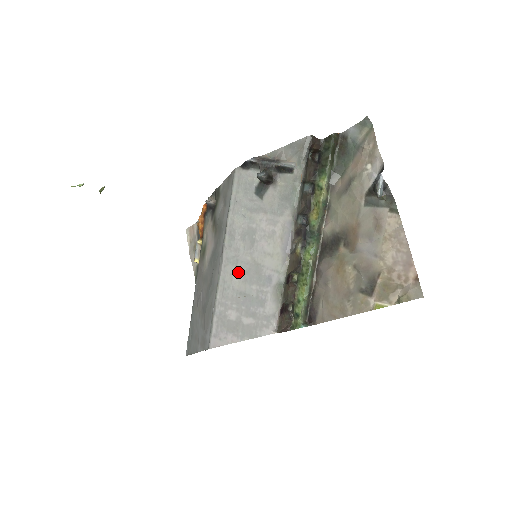
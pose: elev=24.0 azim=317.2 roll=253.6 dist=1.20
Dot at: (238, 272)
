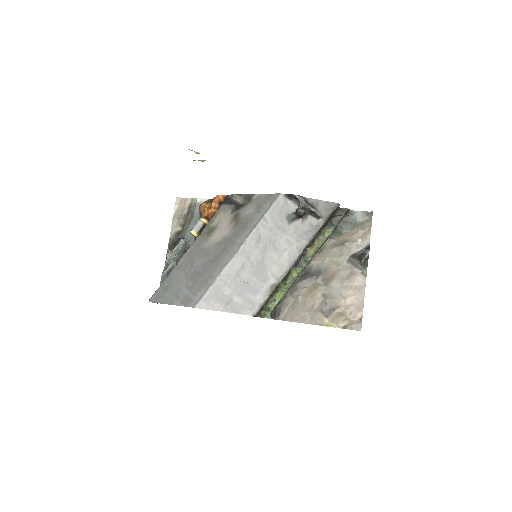
Dot at: (247, 264)
